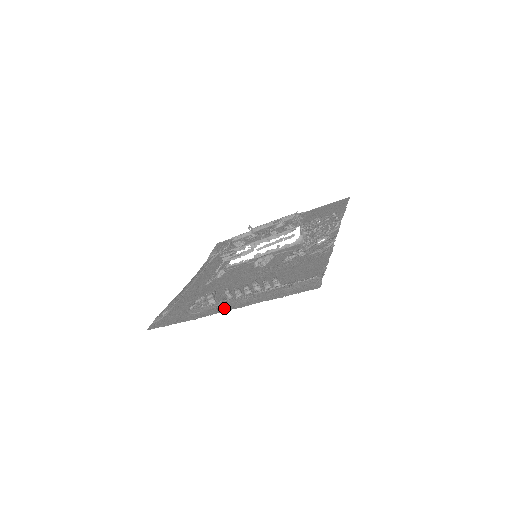
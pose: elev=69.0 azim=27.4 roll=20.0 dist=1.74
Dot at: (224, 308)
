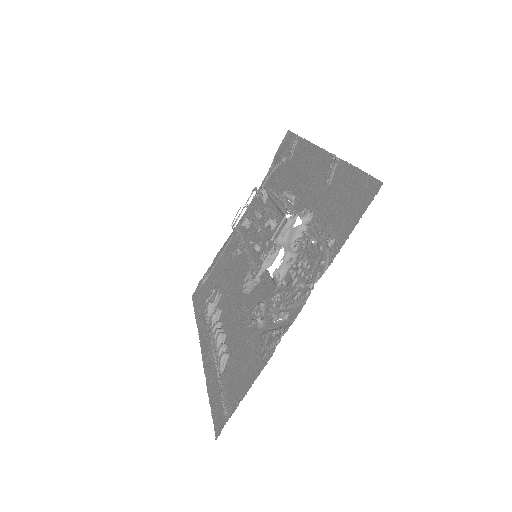
Dot at: (203, 346)
